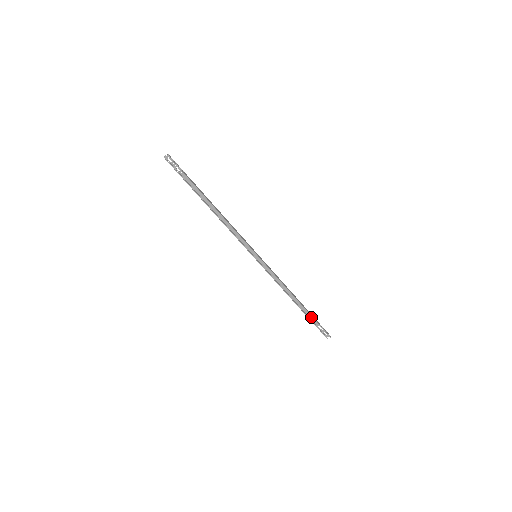
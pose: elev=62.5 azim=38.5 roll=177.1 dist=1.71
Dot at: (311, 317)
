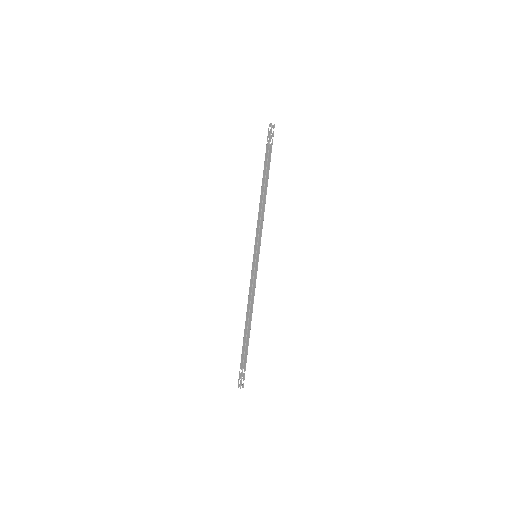
Dot at: (243, 353)
